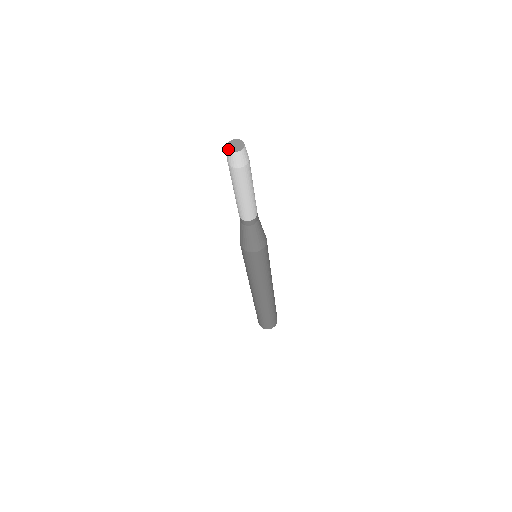
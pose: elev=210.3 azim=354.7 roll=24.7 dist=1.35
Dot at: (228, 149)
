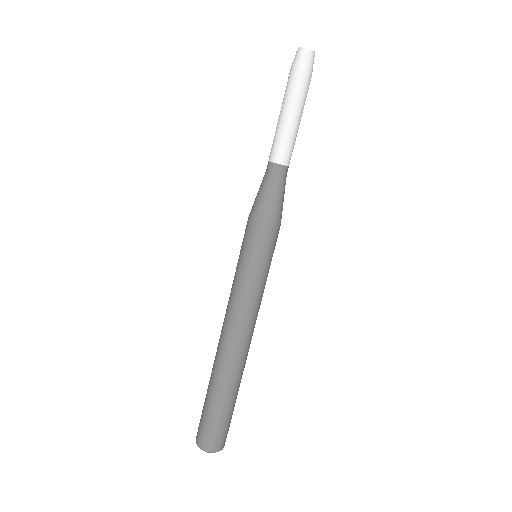
Dot at: (306, 48)
